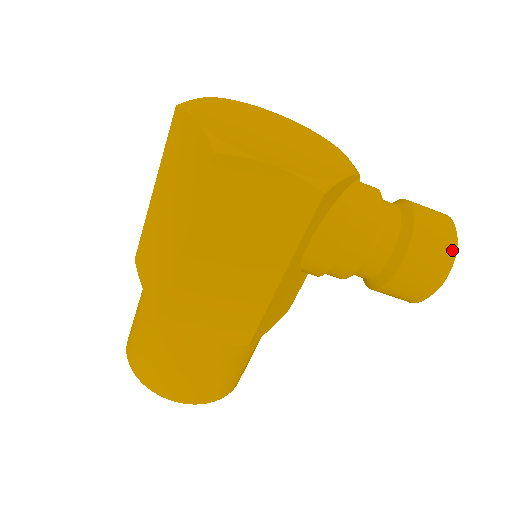
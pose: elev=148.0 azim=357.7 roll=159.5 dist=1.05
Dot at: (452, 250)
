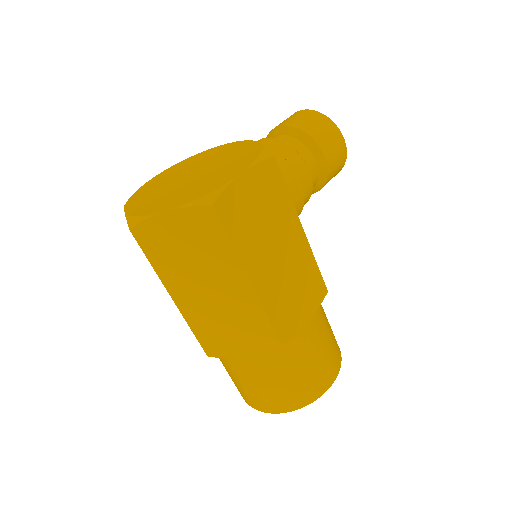
Dot at: (328, 119)
